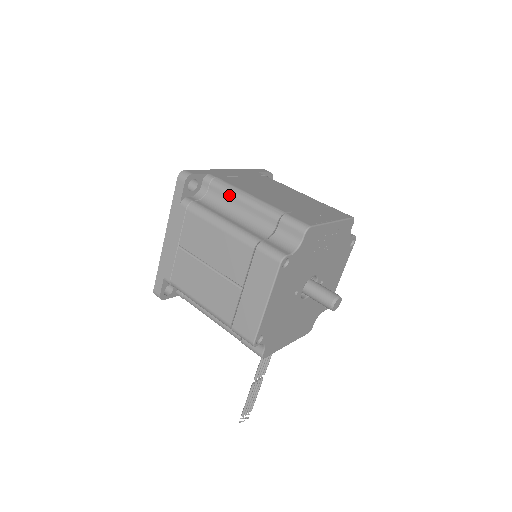
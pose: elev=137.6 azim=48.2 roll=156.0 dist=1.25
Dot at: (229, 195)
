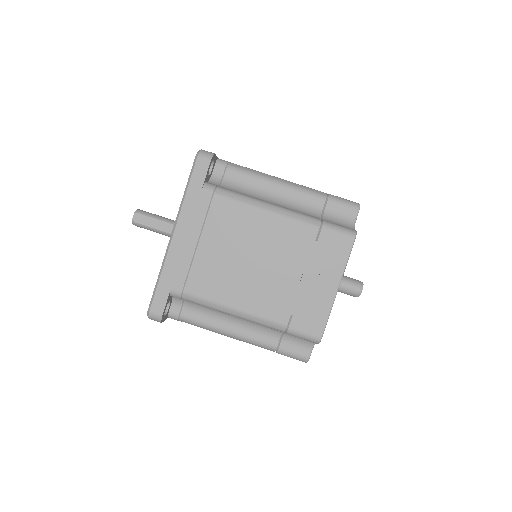
Dot at: occluded
